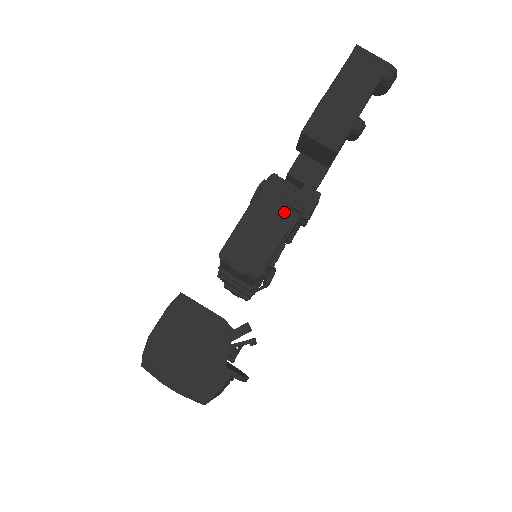
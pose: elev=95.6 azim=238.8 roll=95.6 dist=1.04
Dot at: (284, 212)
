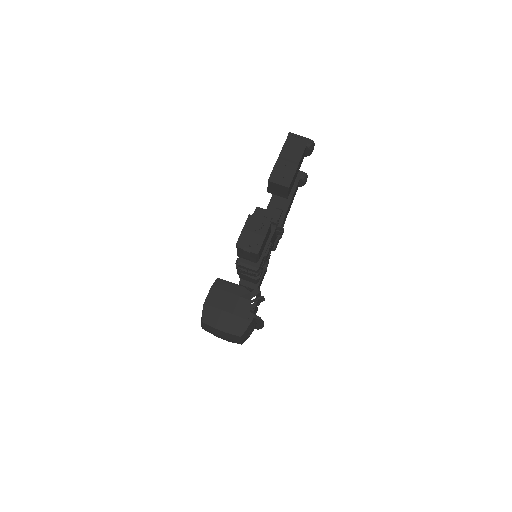
Dot at: occluded
